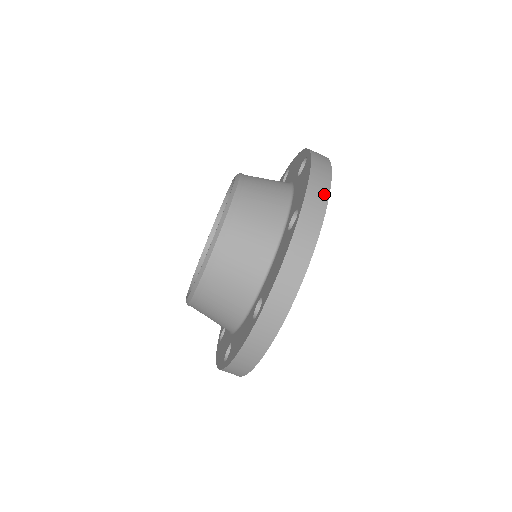
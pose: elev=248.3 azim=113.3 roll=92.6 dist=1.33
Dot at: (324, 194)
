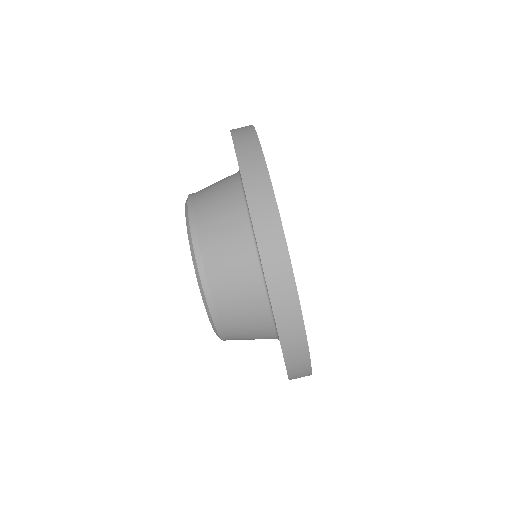
Dot at: (249, 130)
